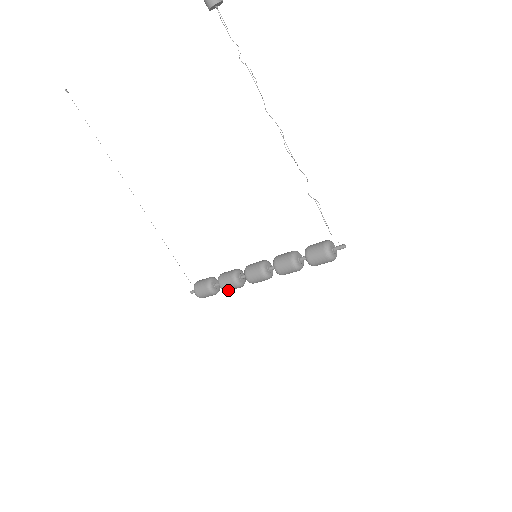
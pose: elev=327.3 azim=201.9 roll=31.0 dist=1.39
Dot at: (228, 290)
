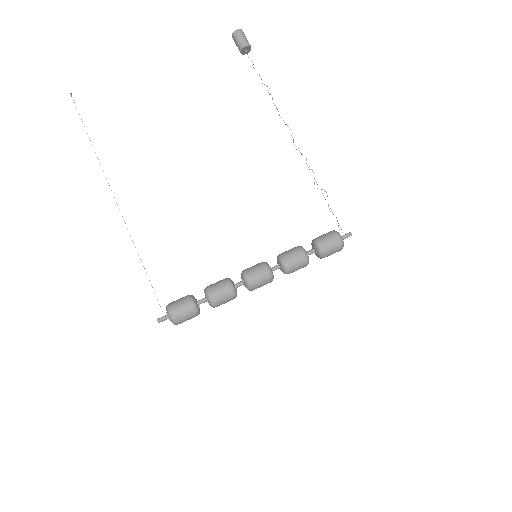
Dot at: (218, 301)
